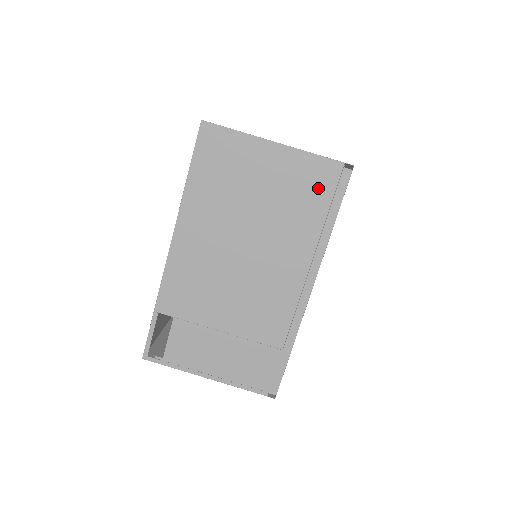
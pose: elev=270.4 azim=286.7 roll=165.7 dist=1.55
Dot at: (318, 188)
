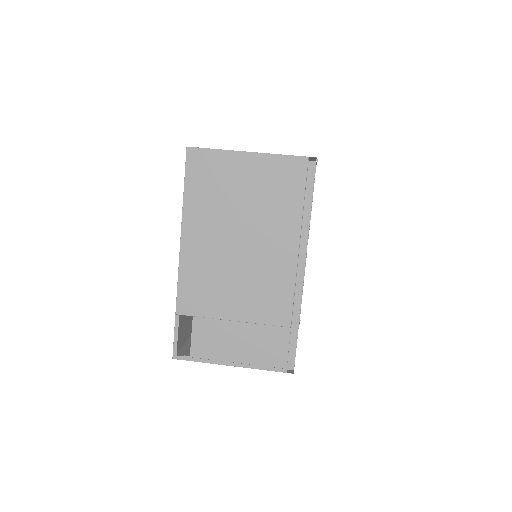
Dot at: (291, 182)
